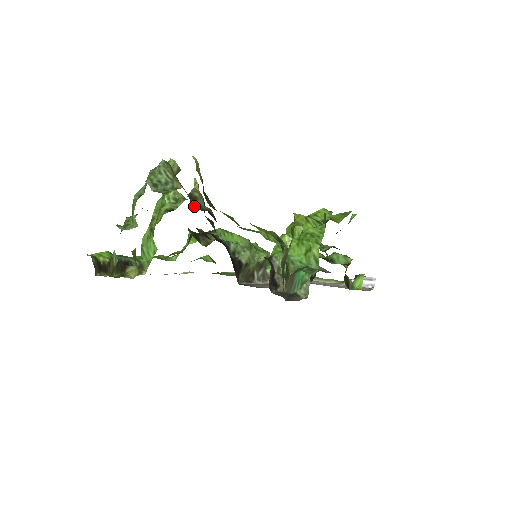
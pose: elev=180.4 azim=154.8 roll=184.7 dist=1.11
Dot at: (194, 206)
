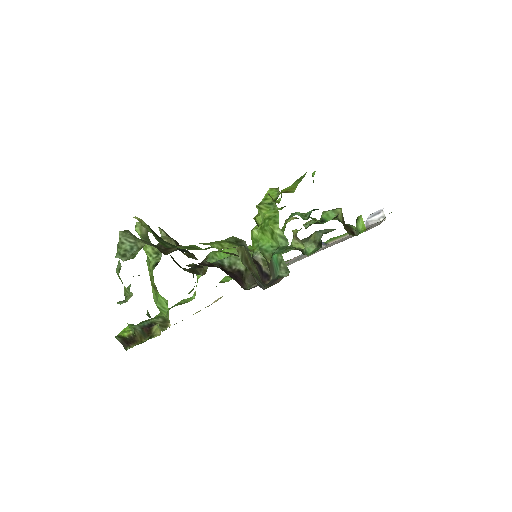
Dot at: (166, 252)
